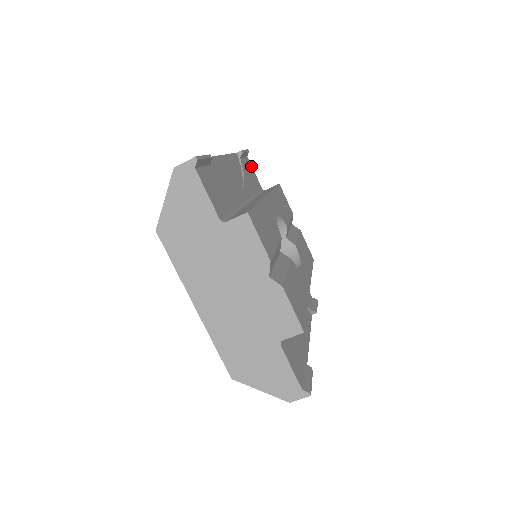
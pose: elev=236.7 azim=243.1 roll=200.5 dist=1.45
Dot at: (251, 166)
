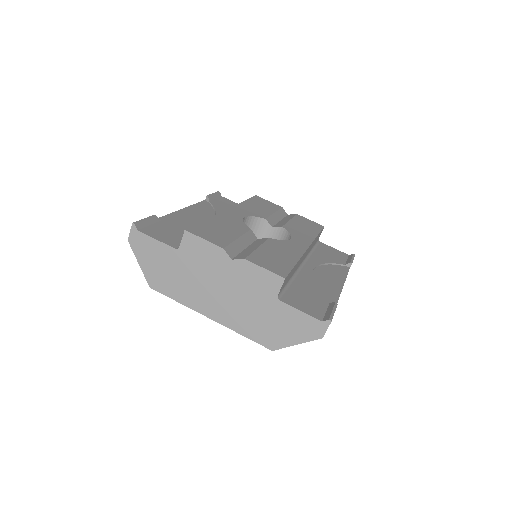
Dot at: (228, 200)
